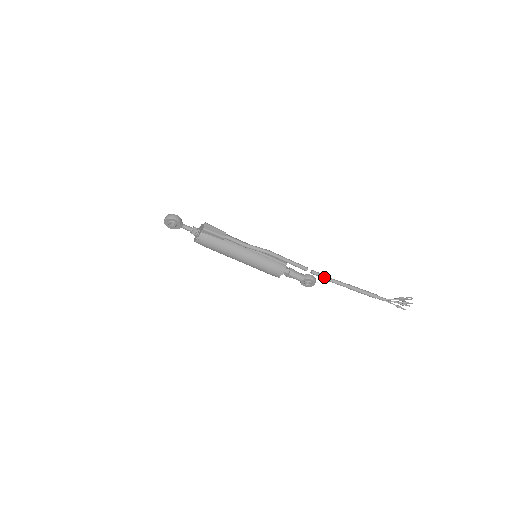
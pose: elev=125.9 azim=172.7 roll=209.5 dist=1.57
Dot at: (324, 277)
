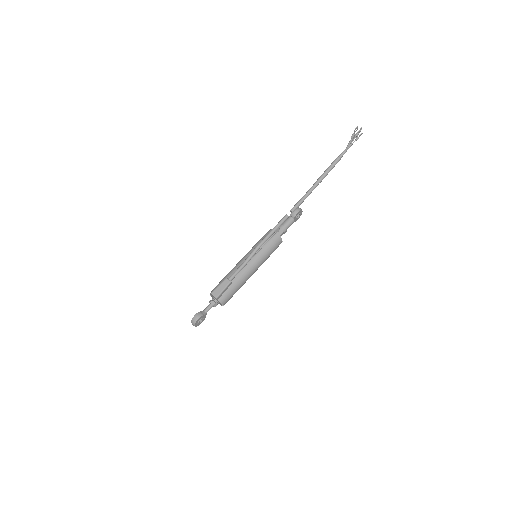
Dot at: (301, 202)
